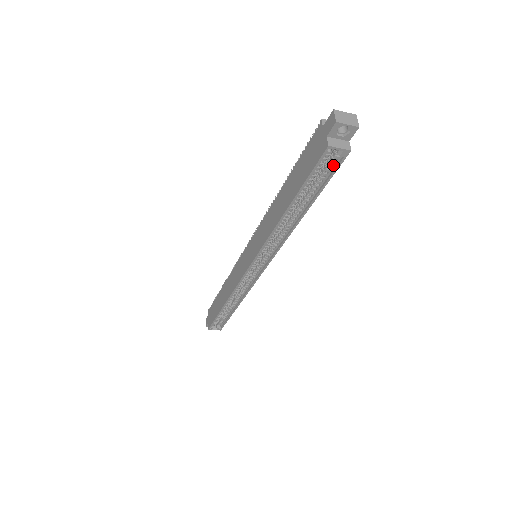
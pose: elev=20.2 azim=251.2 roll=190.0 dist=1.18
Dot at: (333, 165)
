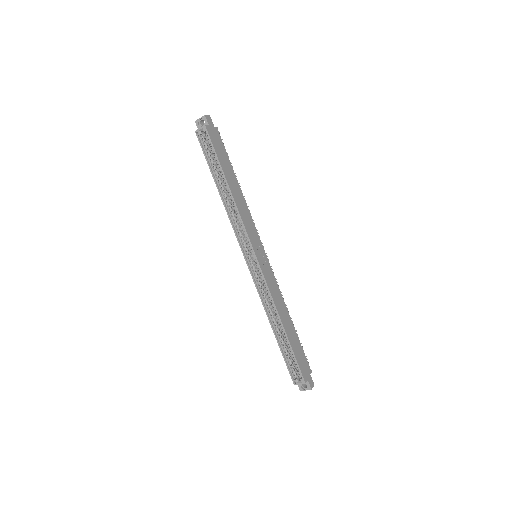
Dot at: (210, 141)
